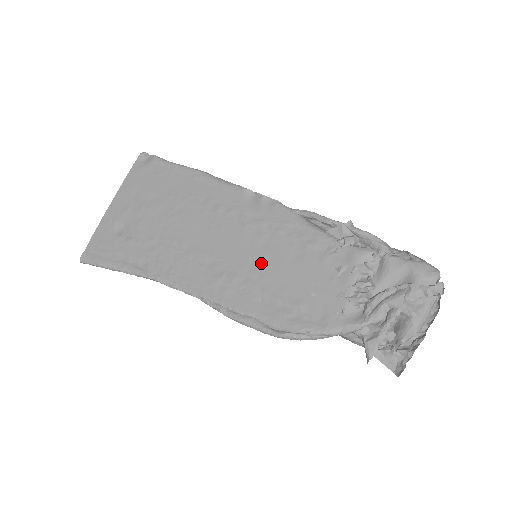
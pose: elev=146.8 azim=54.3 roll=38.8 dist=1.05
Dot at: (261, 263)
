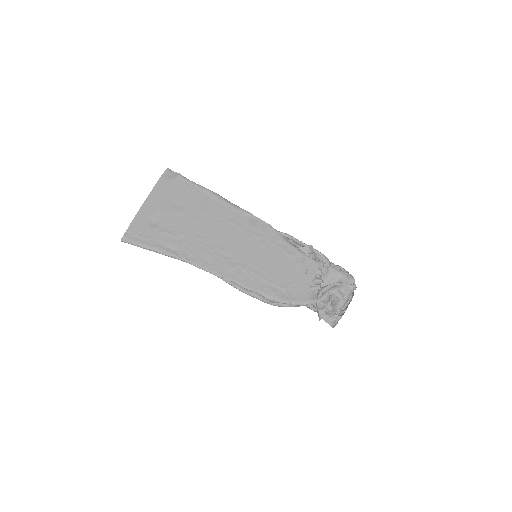
Dot at: (261, 261)
